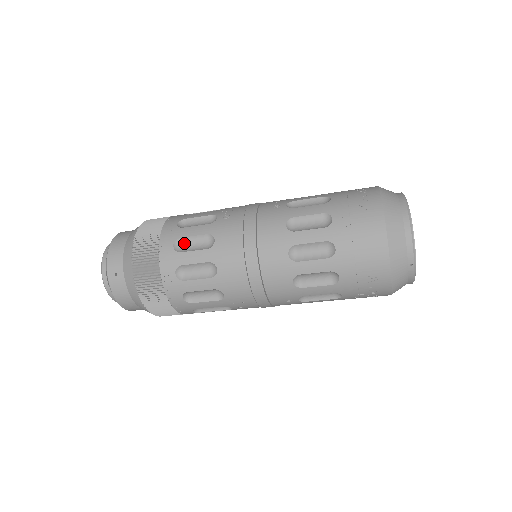
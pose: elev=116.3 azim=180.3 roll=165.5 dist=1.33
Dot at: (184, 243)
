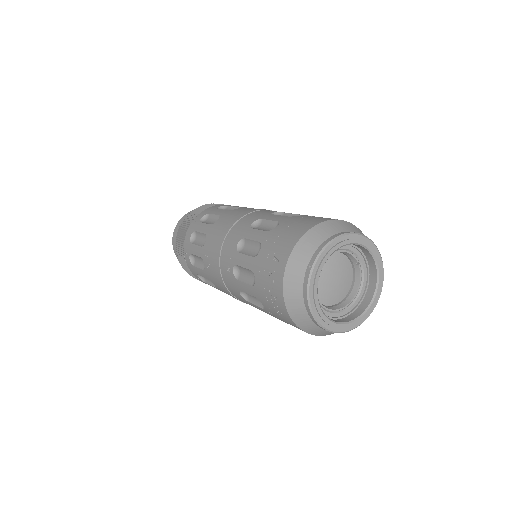
Dot at: (226, 209)
